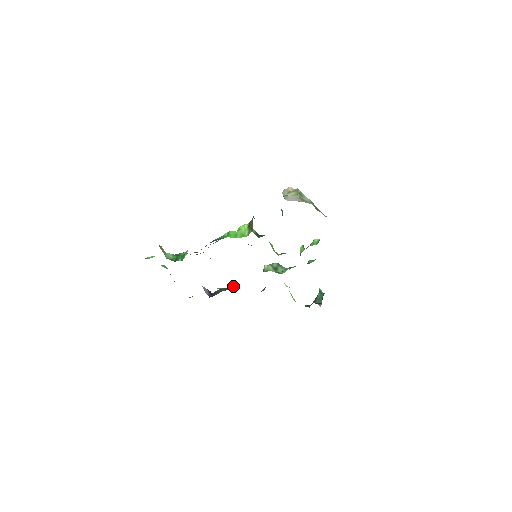
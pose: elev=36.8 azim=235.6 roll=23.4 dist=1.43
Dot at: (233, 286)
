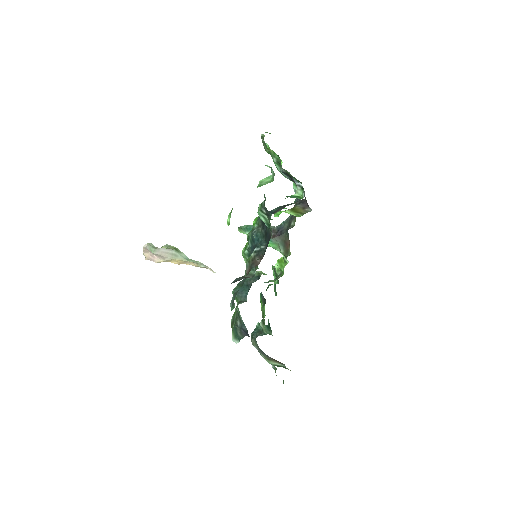
Dot at: (249, 277)
